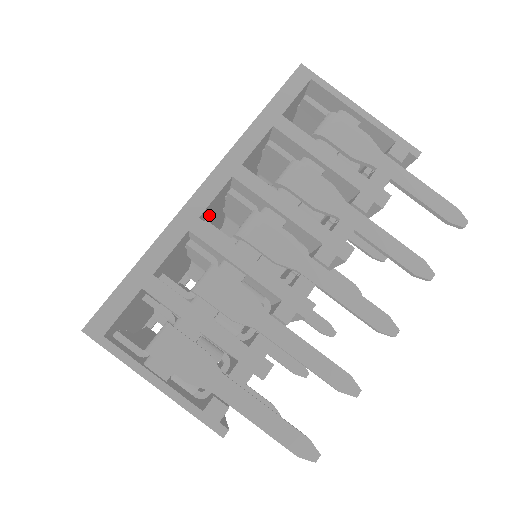
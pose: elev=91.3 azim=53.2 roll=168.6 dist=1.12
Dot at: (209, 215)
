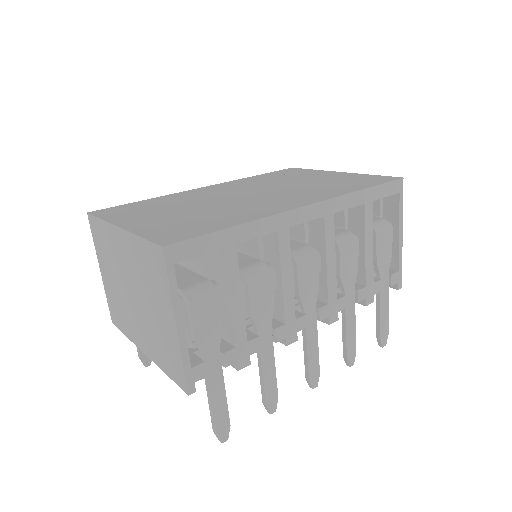
Dot at: occluded
